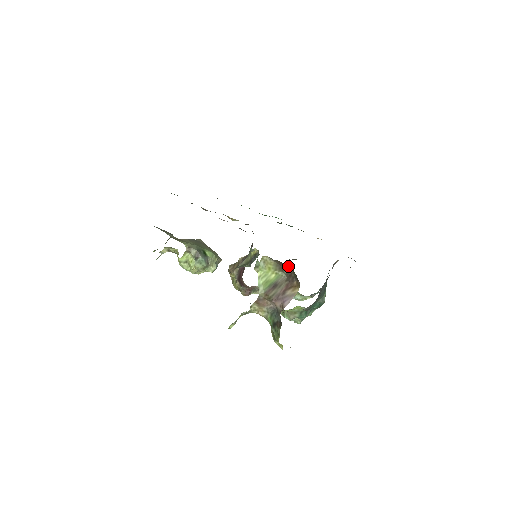
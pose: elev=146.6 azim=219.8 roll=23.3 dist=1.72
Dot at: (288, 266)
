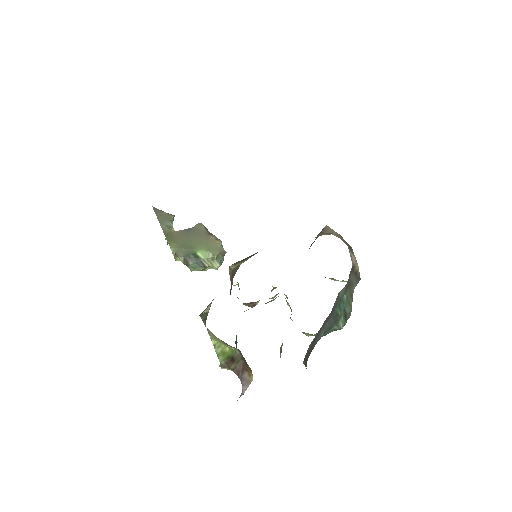
Dot at: occluded
